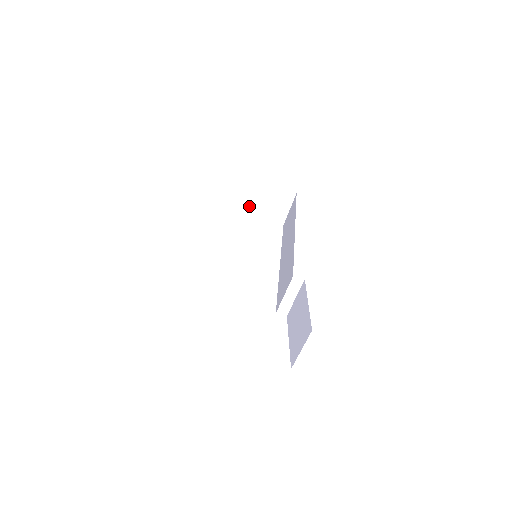
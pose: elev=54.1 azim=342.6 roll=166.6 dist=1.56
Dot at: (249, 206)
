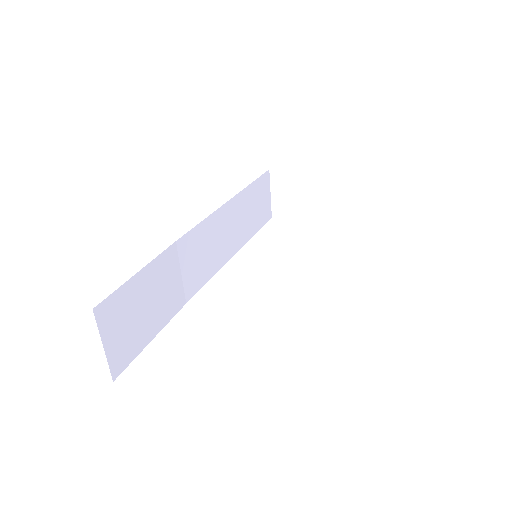
Dot at: (295, 209)
